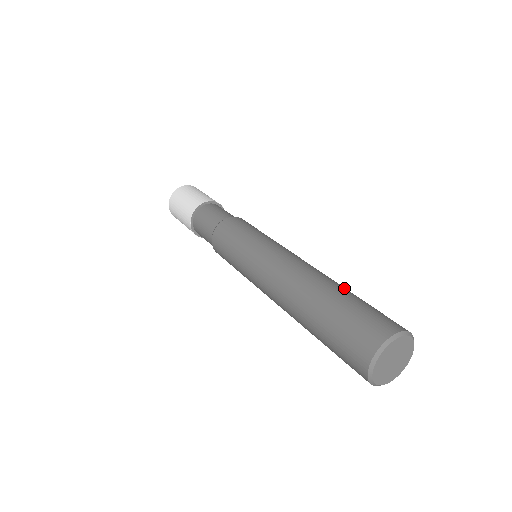
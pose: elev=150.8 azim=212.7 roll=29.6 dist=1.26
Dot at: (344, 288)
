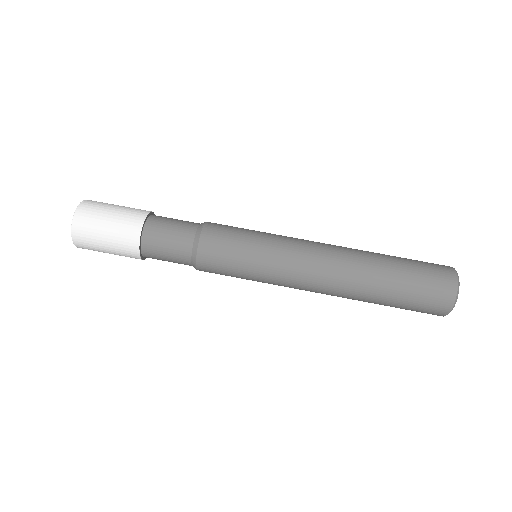
Dot at: (384, 258)
